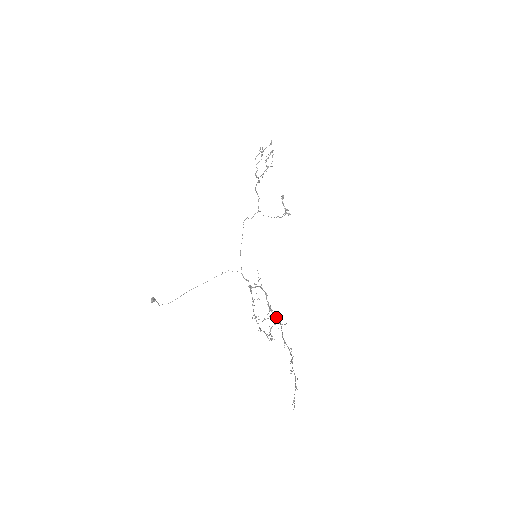
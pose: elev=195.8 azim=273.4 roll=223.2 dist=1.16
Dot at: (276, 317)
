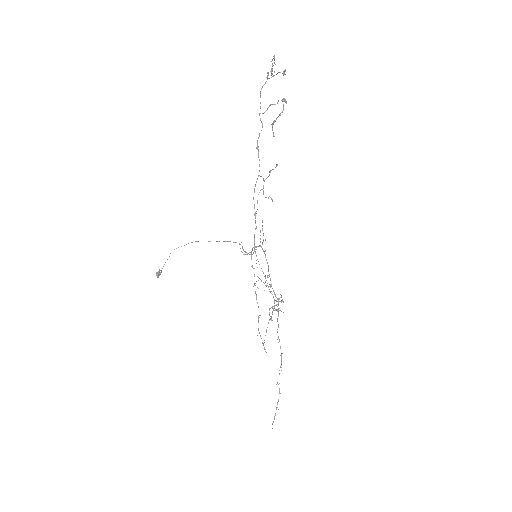
Dot at: (276, 297)
